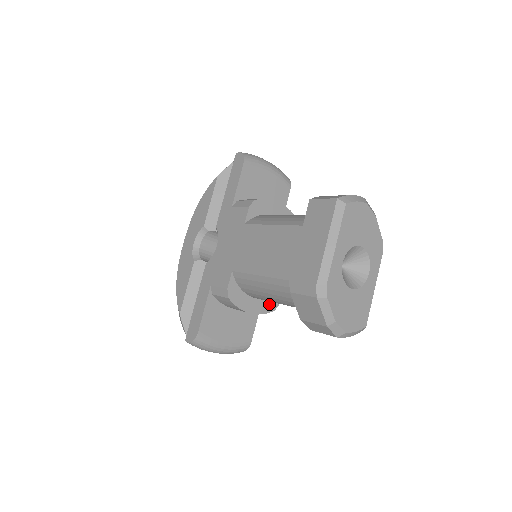
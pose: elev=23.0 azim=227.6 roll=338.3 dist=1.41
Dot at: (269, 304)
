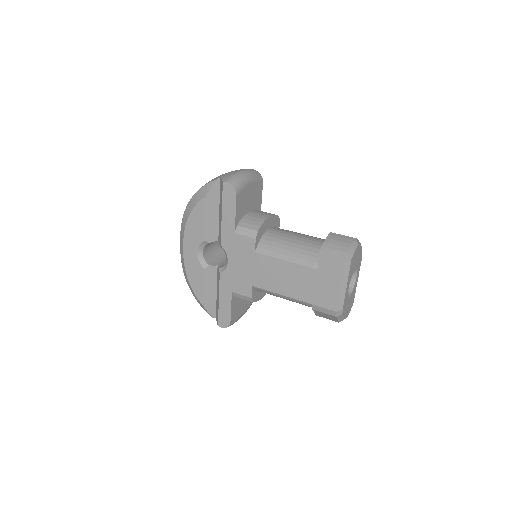
Dot at: occluded
